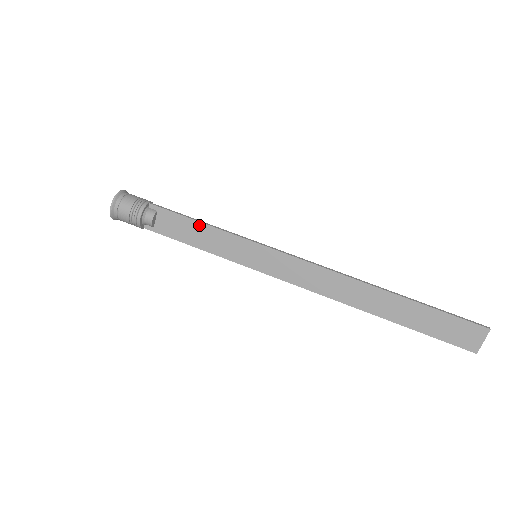
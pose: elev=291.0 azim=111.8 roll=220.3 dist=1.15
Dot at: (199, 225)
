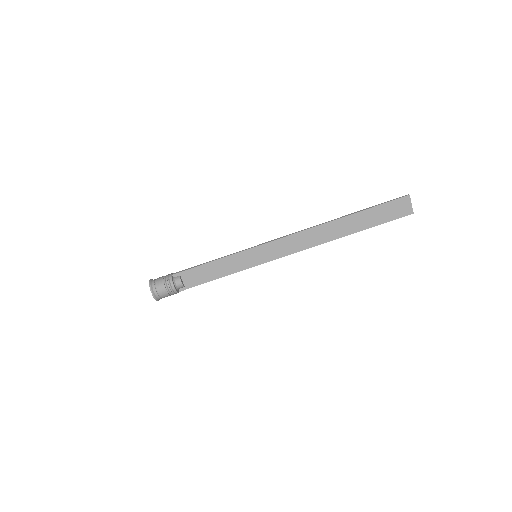
Dot at: (210, 264)
